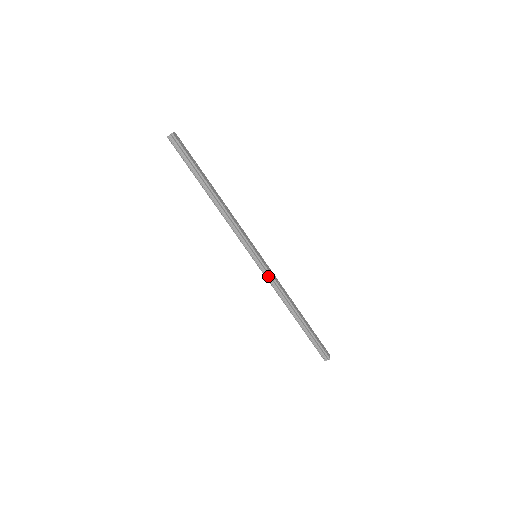
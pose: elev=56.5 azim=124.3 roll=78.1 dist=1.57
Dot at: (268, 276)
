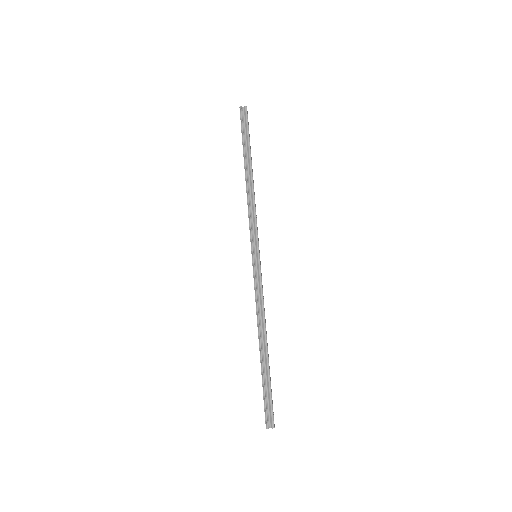
Dot at: (257, 283)
